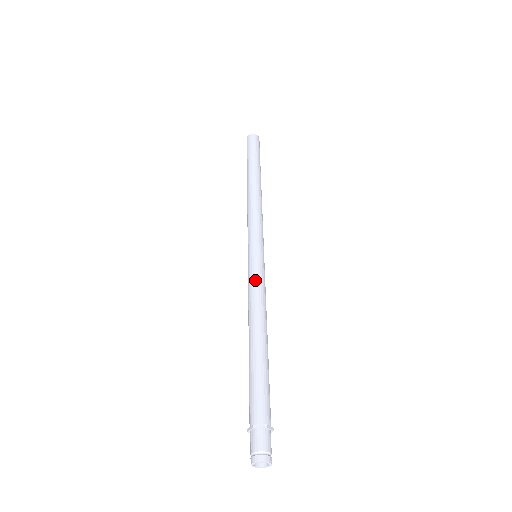
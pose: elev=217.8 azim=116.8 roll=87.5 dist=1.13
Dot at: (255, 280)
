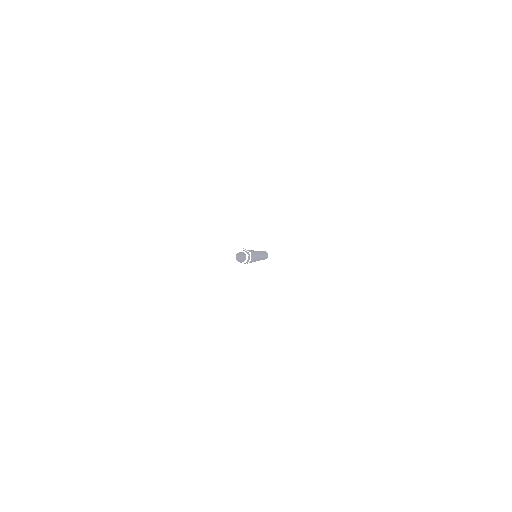
Dot at: occluded
